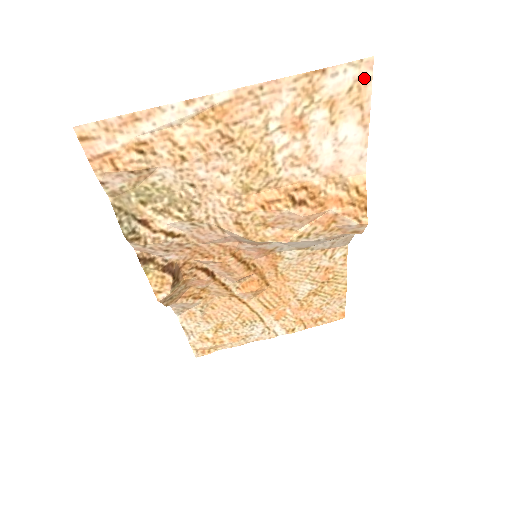
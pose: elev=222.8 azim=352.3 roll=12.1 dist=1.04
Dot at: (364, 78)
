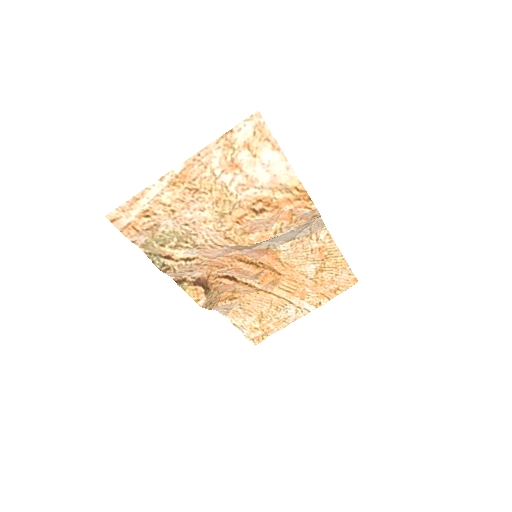
Dot at: (259, 124)
